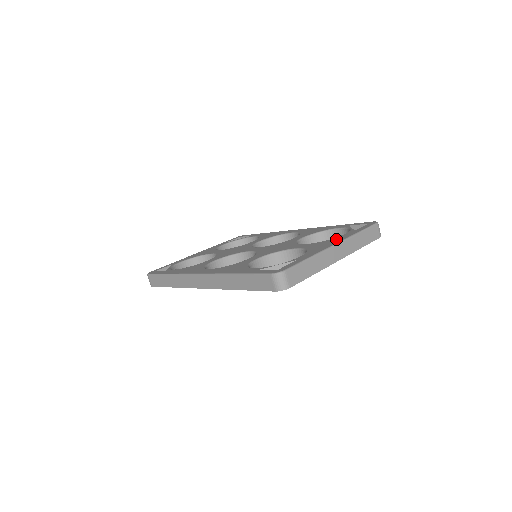
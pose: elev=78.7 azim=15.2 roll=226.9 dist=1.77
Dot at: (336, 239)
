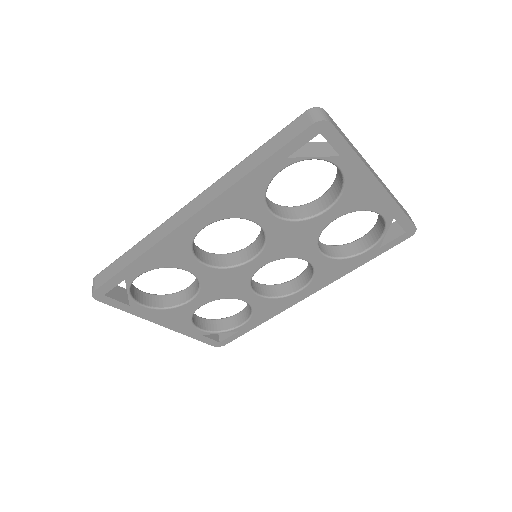
Dot at: occluded
